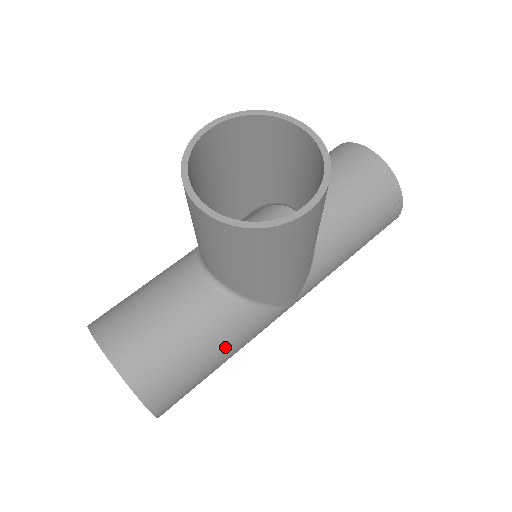
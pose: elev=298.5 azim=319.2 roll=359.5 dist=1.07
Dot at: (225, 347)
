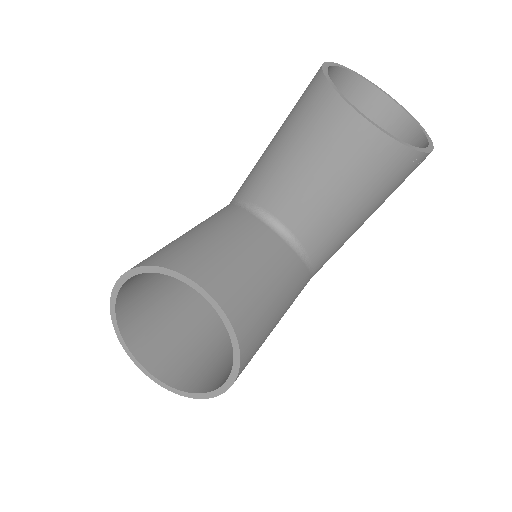
Dot at: occluded
